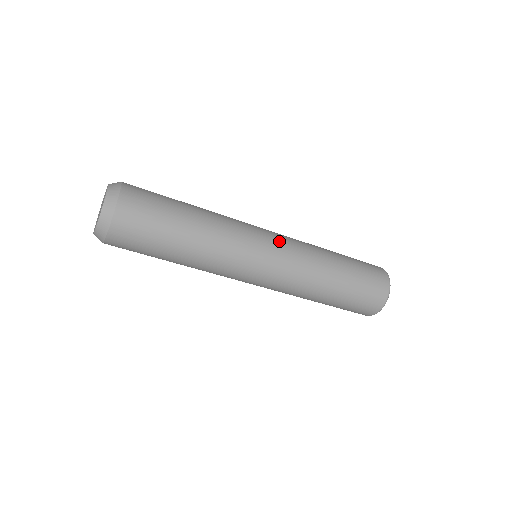
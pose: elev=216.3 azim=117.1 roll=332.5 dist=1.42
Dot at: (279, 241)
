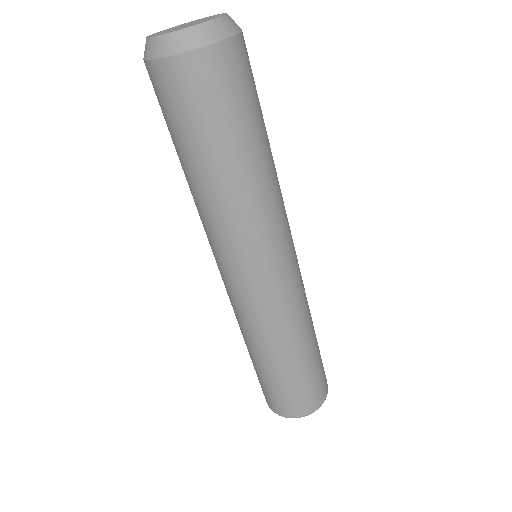
Dot at: (291, 275)
